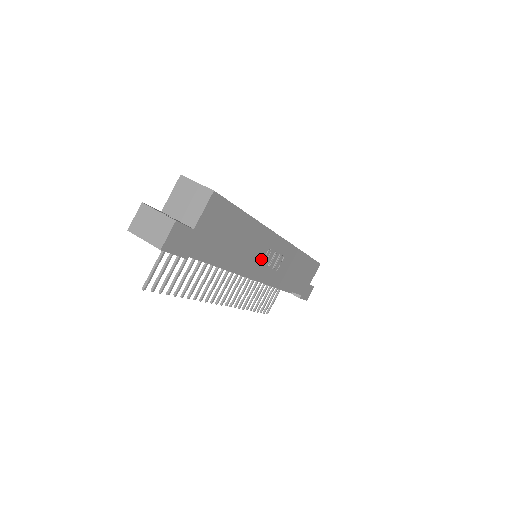
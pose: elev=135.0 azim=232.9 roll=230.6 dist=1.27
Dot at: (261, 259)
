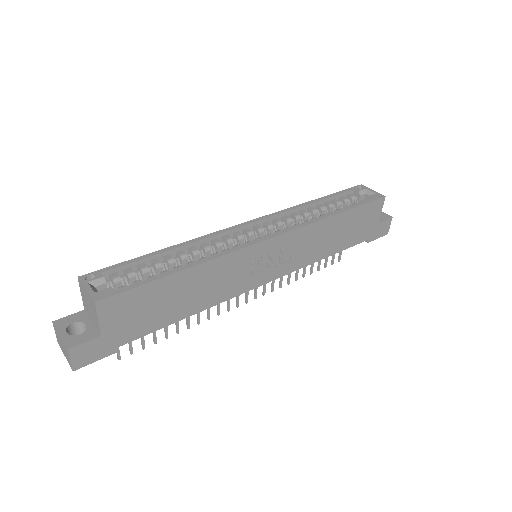
Dot at: (247, 273)
